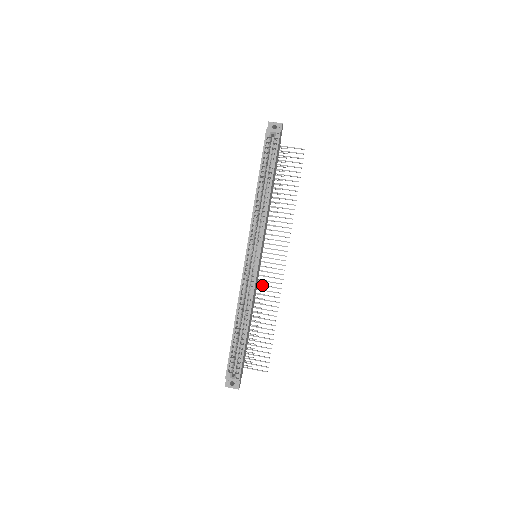
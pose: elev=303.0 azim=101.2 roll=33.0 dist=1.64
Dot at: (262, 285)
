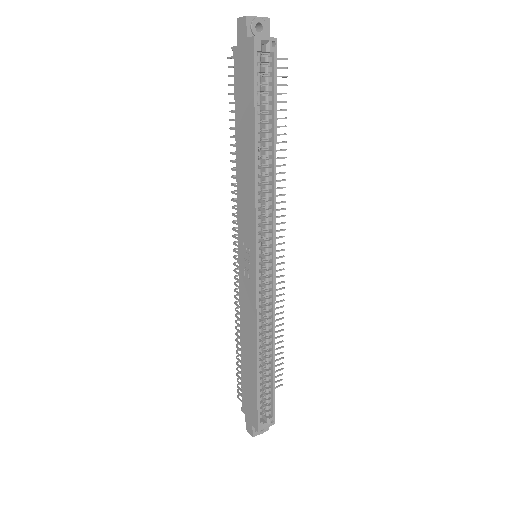
Dot at: occluded
